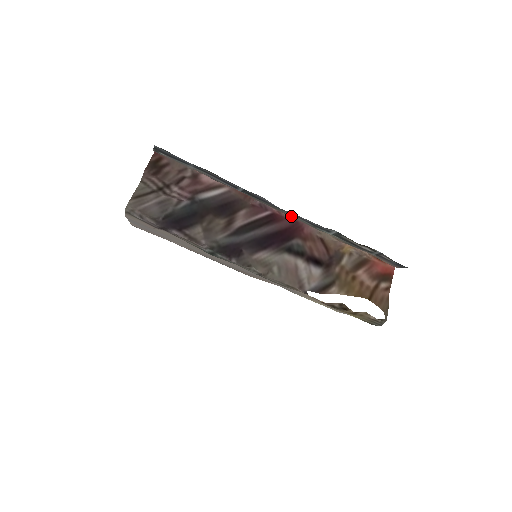
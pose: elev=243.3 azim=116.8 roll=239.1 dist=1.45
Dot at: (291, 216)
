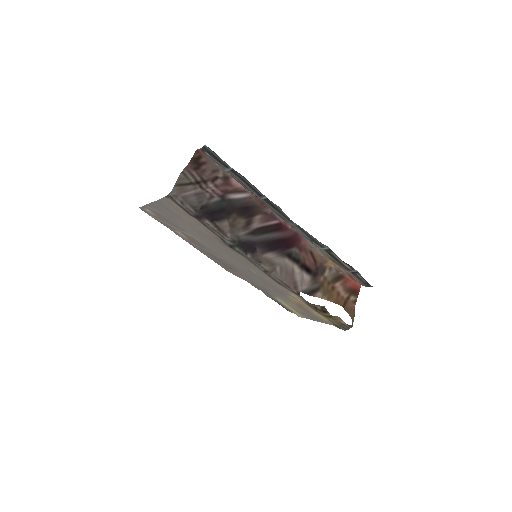
Dot at: (294, 228)
